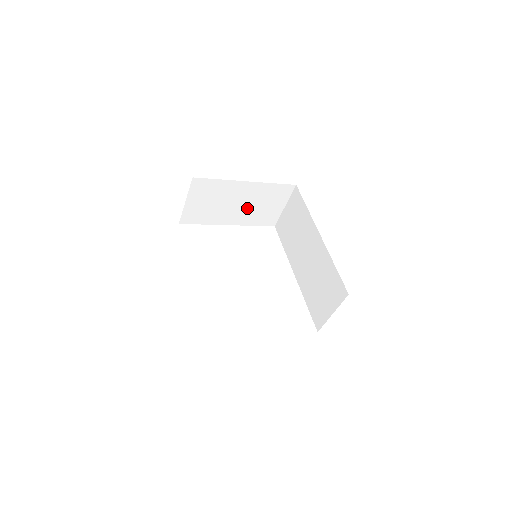
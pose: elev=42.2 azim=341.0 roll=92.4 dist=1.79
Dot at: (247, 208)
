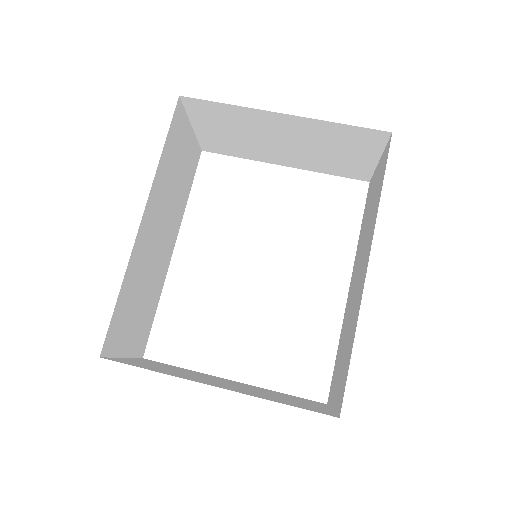
Dot at: (304, 150)
